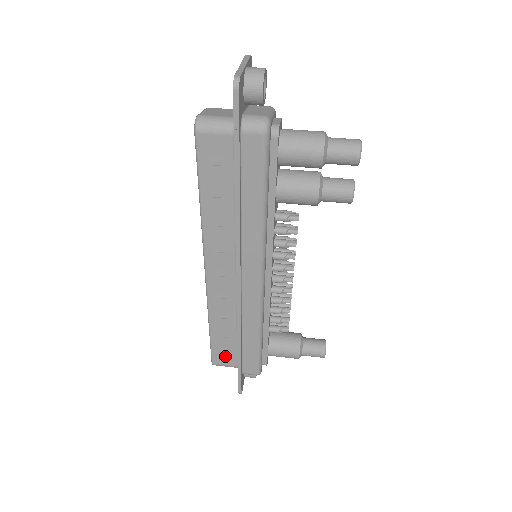
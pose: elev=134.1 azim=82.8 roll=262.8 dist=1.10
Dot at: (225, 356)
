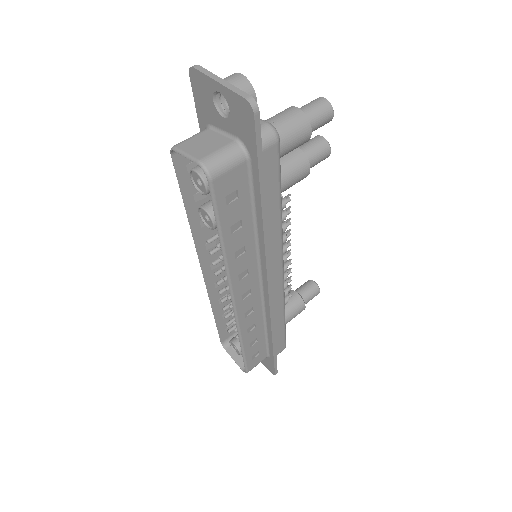
Dot at: (257, 357)
